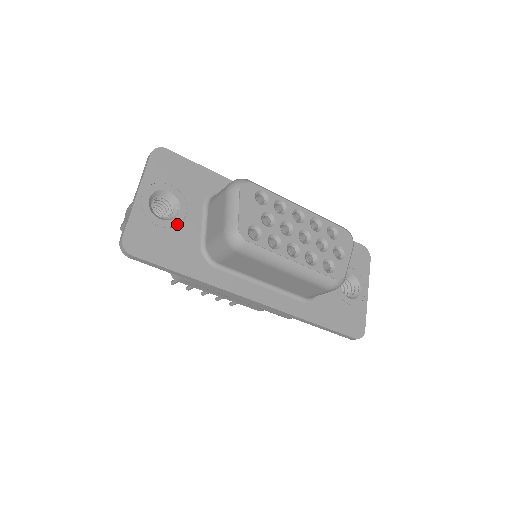
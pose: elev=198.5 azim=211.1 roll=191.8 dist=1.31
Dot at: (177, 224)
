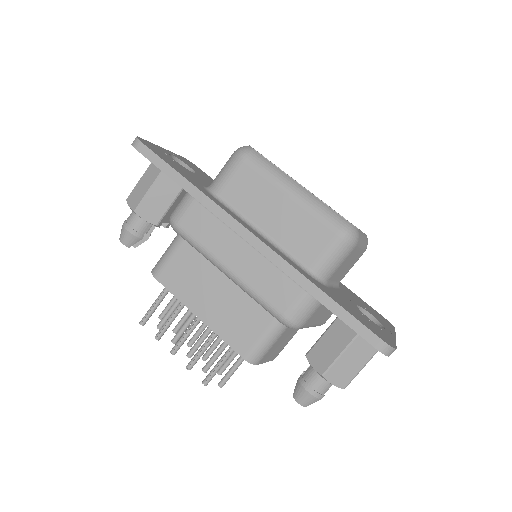
Dot at: (188, 171)
